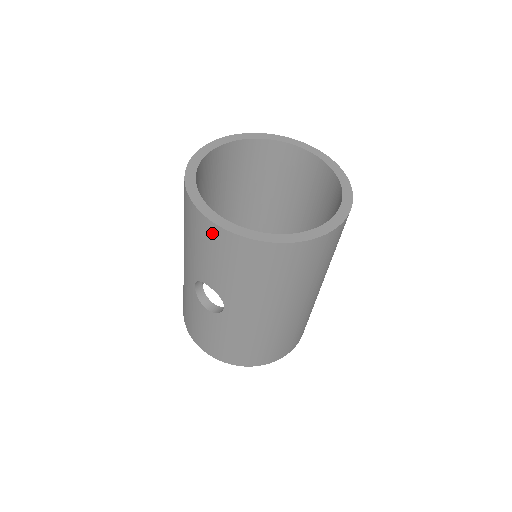
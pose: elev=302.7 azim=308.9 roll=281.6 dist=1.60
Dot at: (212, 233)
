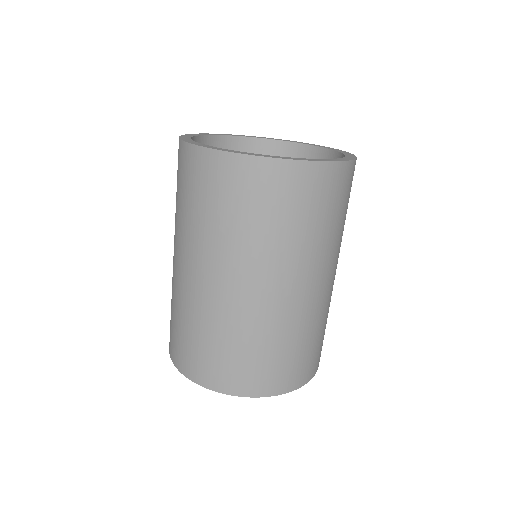
Dot at: occluded
